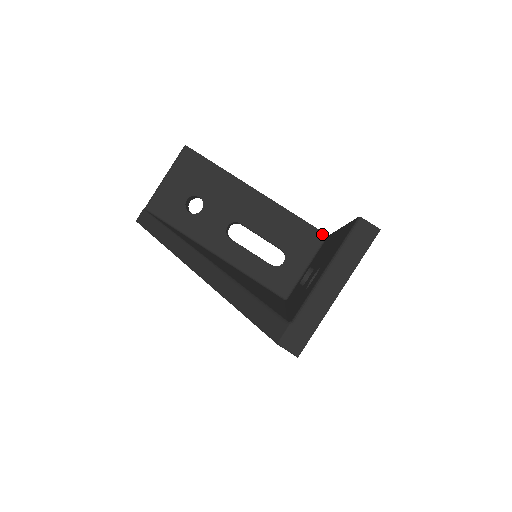
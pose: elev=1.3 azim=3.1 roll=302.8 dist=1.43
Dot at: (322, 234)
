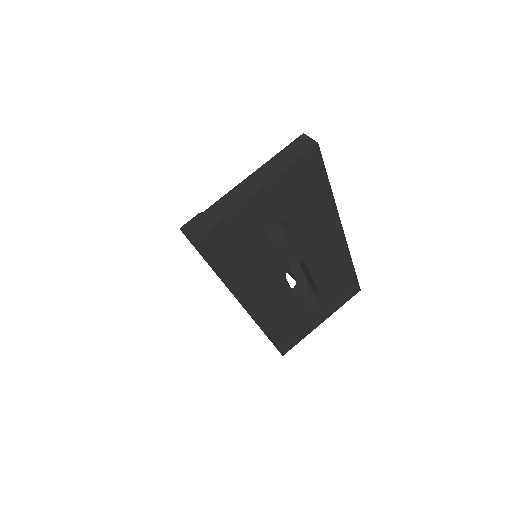
Dot at: occluded
